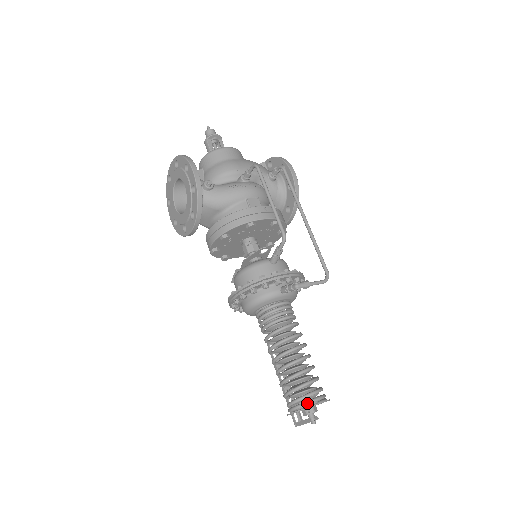
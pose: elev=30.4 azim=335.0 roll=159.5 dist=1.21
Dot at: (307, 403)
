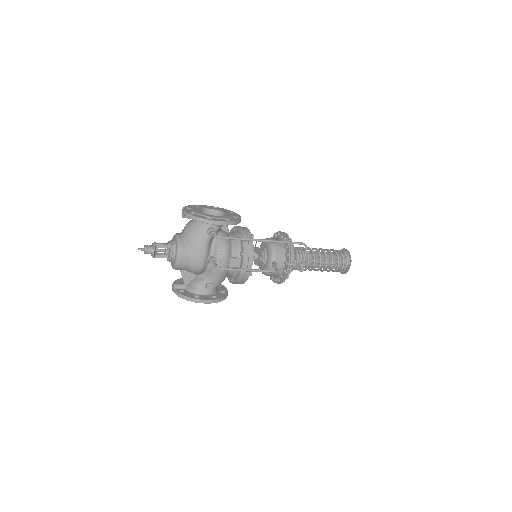
Dot at: (345, 271)
